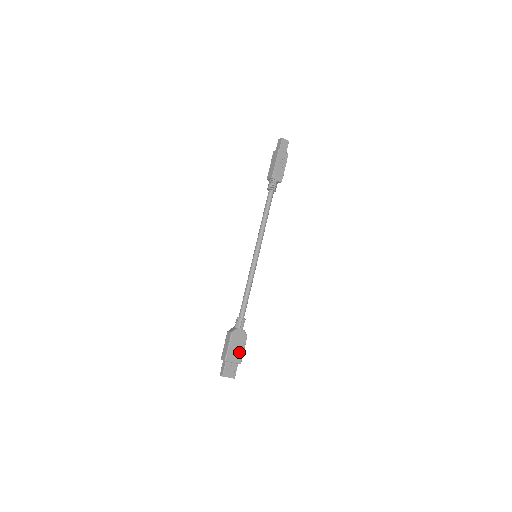
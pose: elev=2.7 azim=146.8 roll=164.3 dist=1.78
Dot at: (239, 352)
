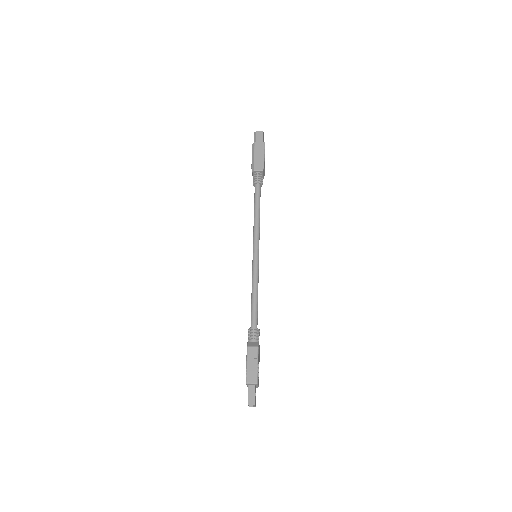
Dot at: (258, 372)
